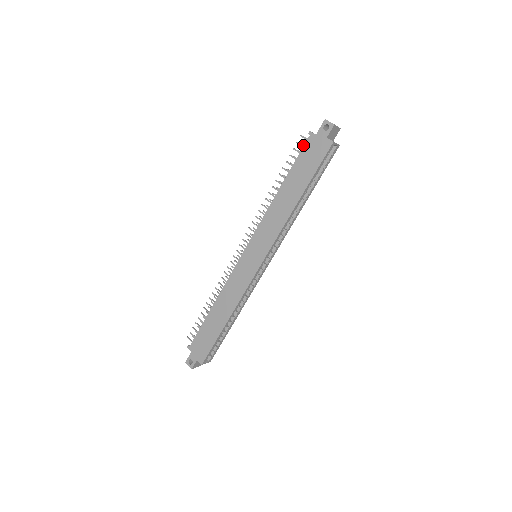
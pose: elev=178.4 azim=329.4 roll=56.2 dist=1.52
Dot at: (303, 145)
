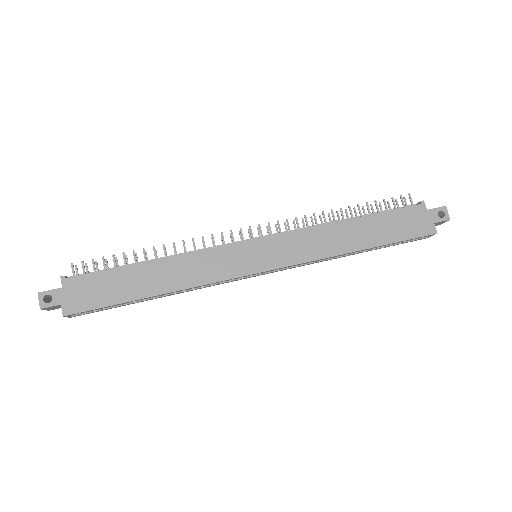
Dot at: occluded
